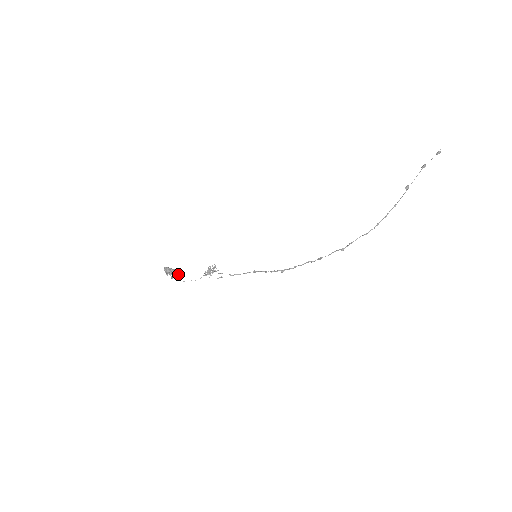
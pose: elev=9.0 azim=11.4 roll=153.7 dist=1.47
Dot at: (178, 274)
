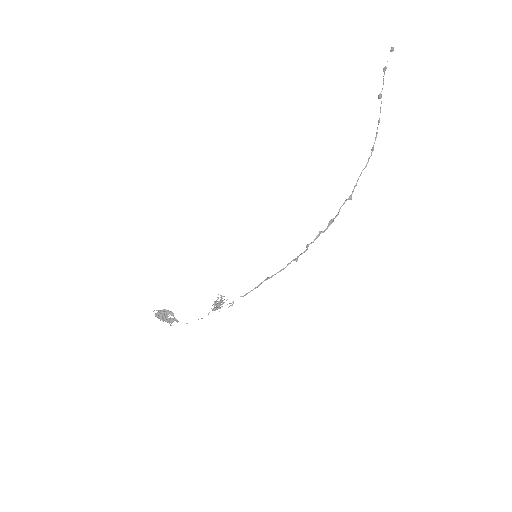
Dot at: (173, 315)
